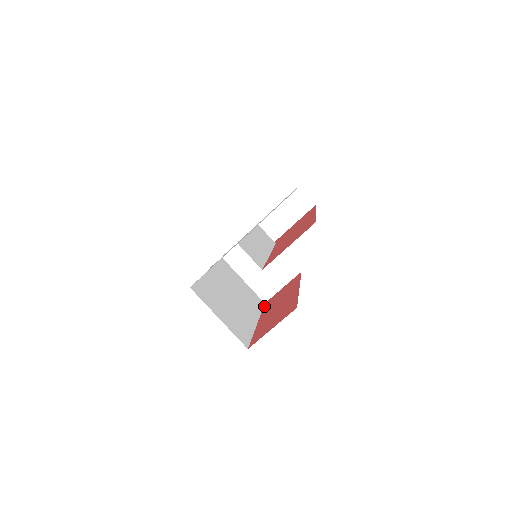
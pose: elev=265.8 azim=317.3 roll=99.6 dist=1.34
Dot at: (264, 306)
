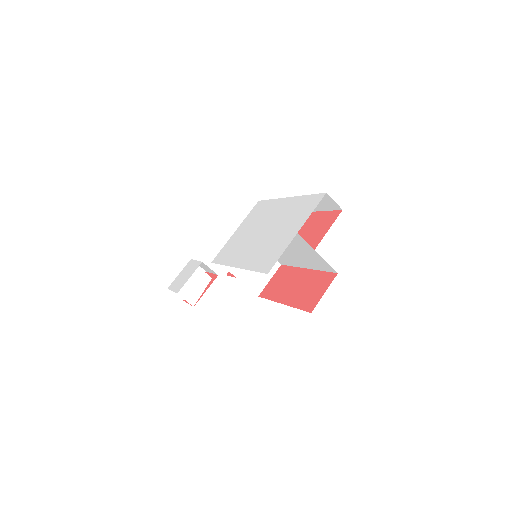
Dot at: (264, 297)
